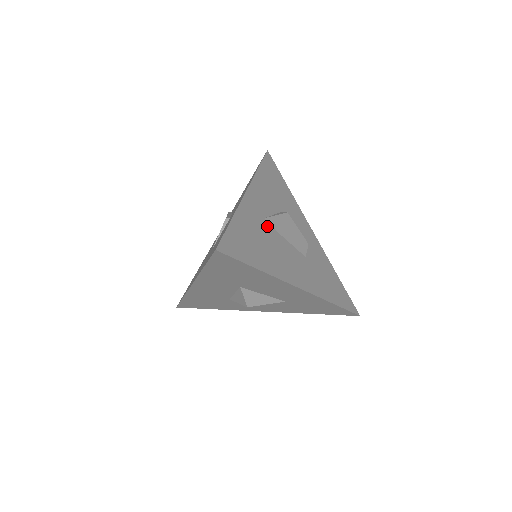
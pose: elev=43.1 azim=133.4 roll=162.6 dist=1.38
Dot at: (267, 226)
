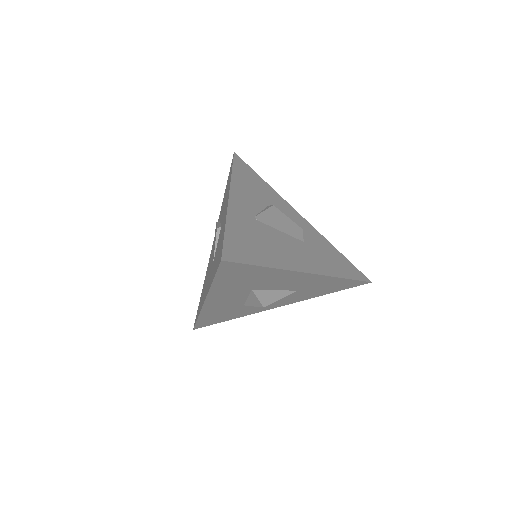
Dot at: (259, 224)
